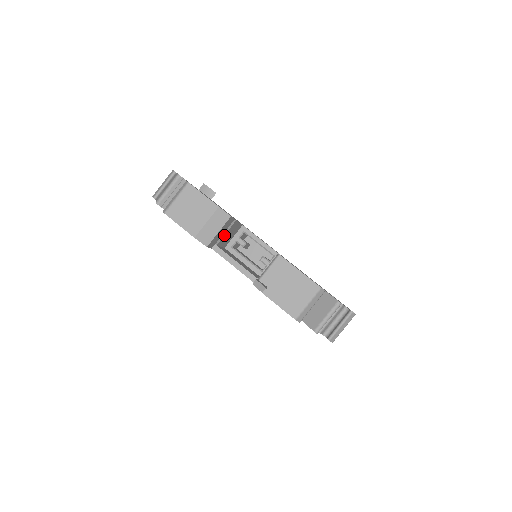
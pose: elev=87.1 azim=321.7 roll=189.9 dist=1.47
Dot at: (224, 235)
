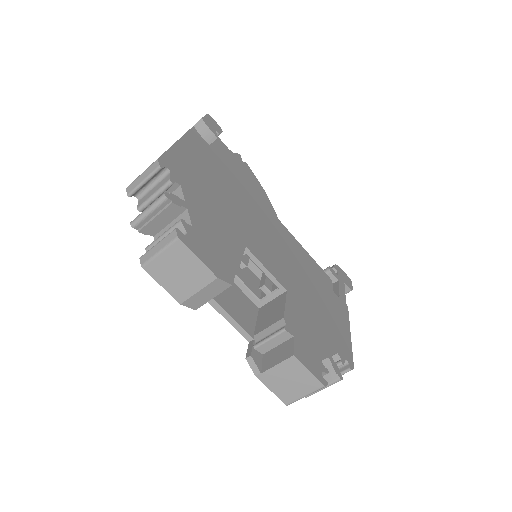
Dot at: occluded
